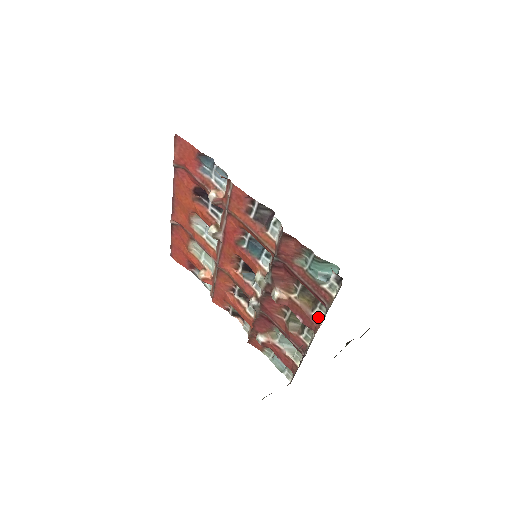
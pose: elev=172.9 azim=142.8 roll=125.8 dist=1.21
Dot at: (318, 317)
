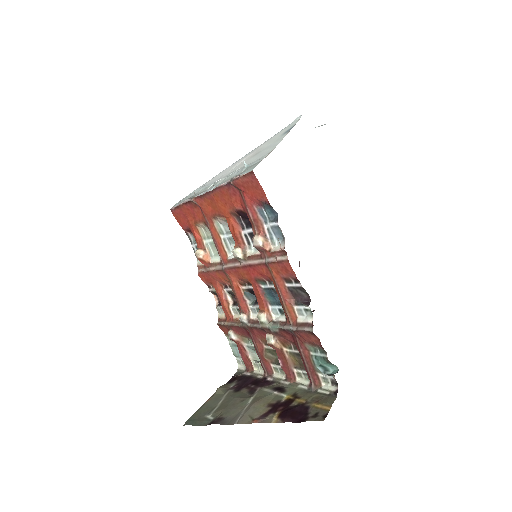
Dot at: (297, 374)
